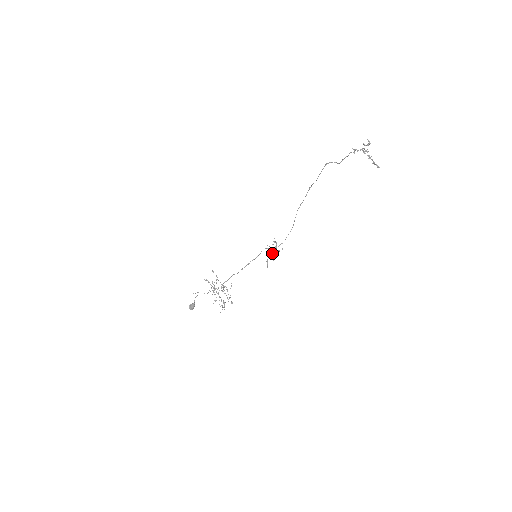
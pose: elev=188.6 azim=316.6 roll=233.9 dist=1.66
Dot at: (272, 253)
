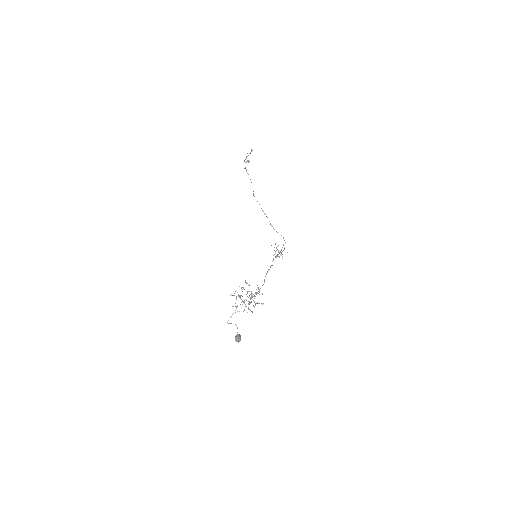
Dot at: occluded
